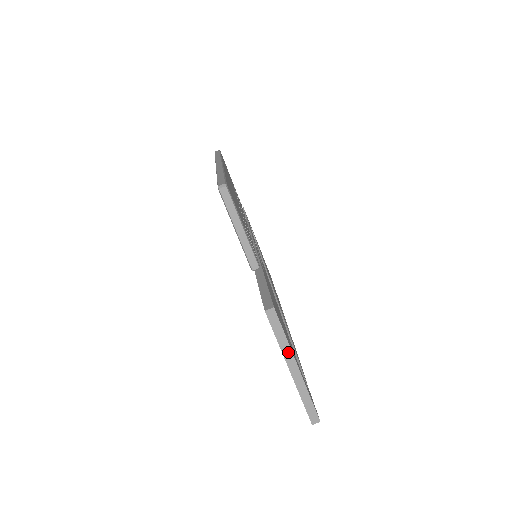
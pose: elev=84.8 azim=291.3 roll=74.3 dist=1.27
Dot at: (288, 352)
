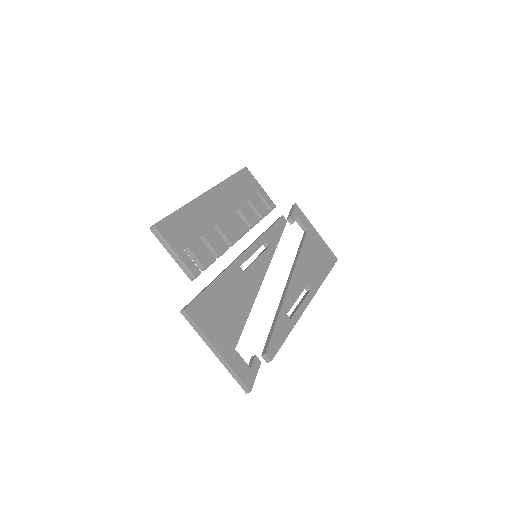
Dot at: (206, 340)
